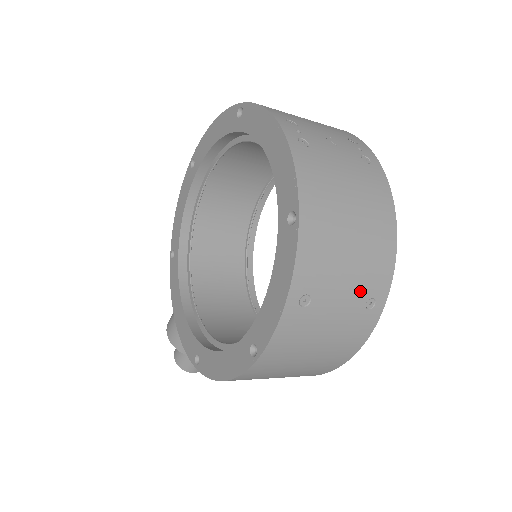
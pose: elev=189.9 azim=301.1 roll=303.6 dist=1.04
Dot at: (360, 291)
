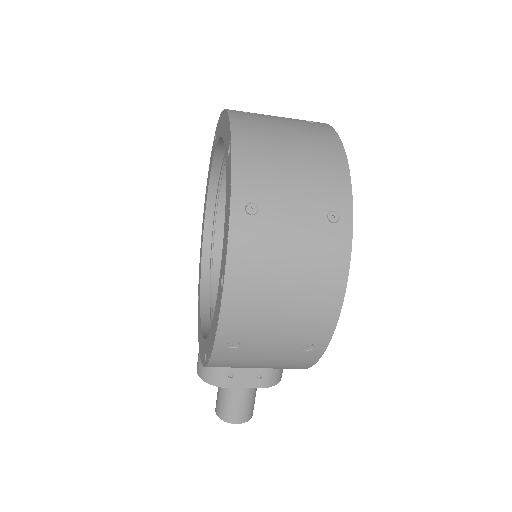
Dot at: (315, 203)
